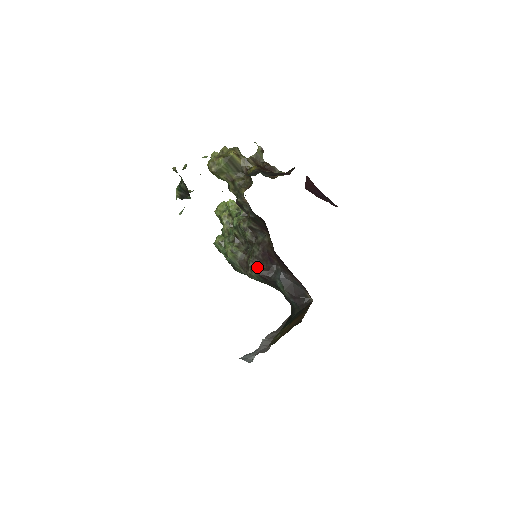
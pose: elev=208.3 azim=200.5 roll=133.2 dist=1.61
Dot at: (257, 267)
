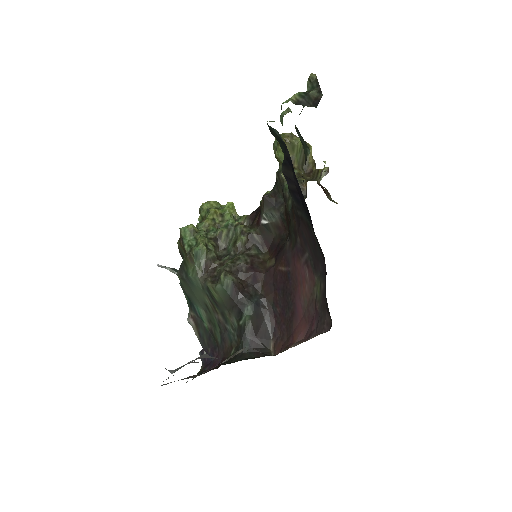
Dot at: (233, 276)
